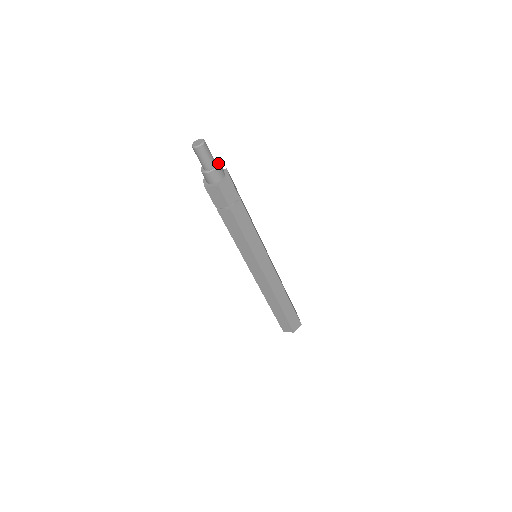
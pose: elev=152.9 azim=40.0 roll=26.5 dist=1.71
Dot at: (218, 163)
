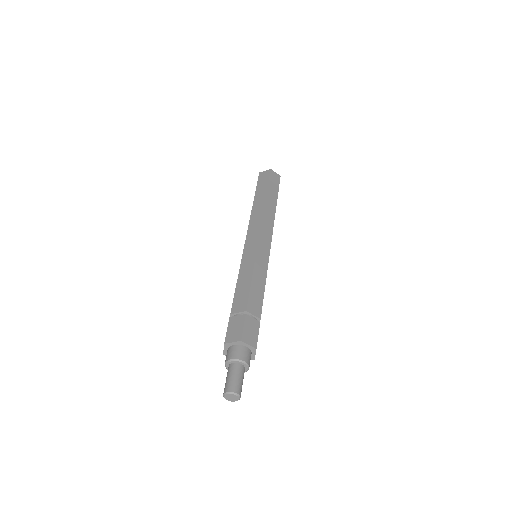
Dot at: (245, 365)
